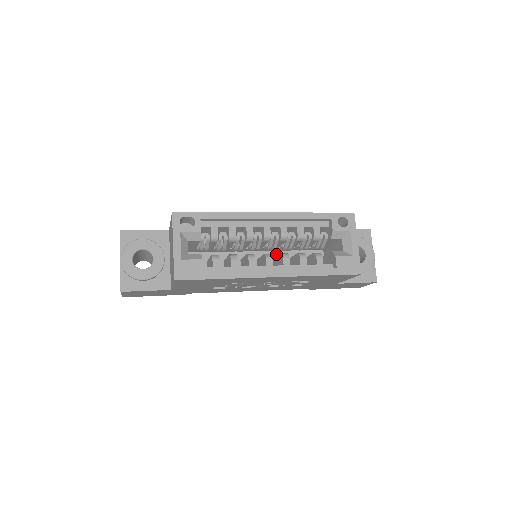
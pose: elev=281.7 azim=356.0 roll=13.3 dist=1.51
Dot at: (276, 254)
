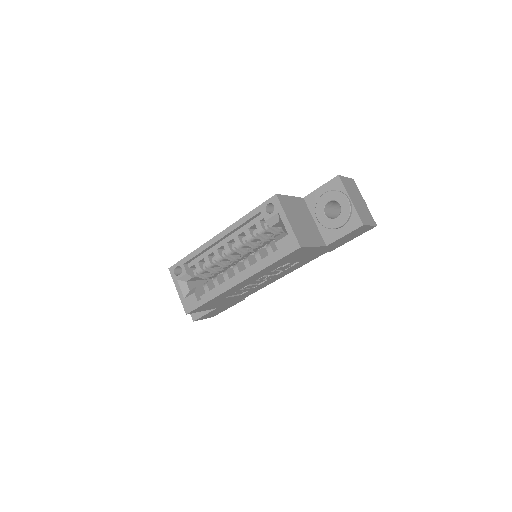
Dot at: occluded
